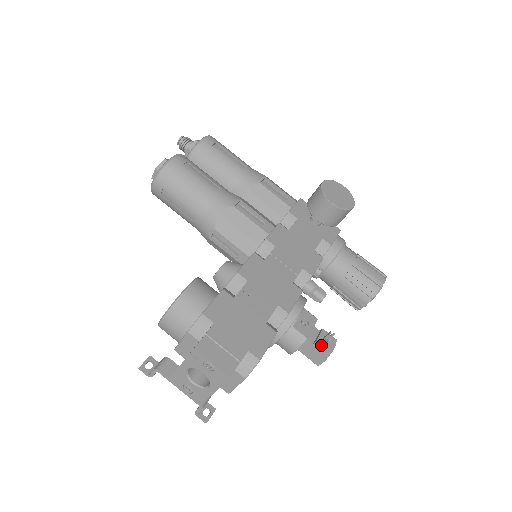
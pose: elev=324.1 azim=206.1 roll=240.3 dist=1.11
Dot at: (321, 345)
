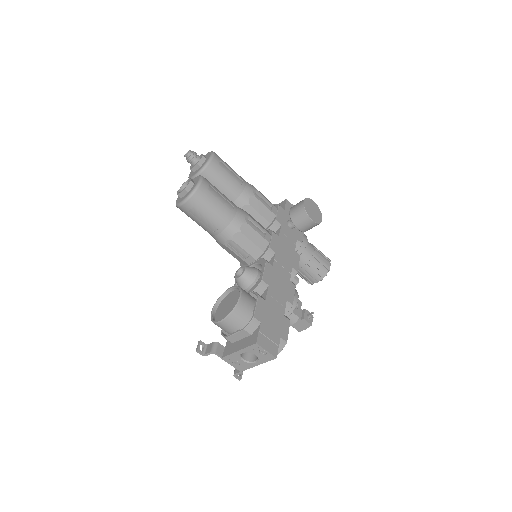
Dot at: (306, 321)
